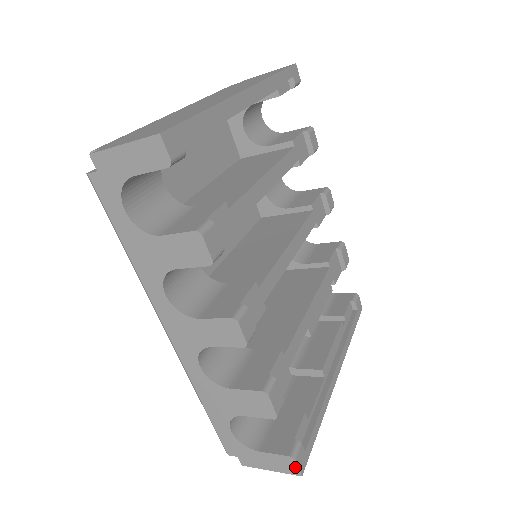
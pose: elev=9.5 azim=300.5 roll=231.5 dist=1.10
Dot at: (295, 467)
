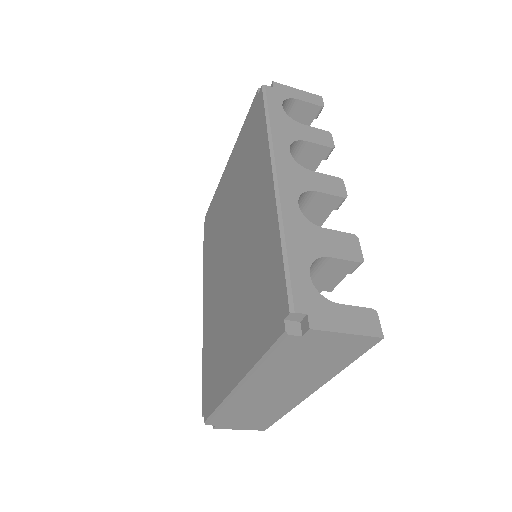
Dot at: (377, 324)
